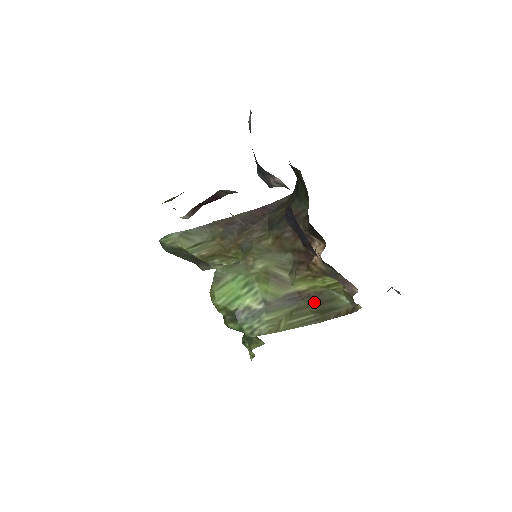
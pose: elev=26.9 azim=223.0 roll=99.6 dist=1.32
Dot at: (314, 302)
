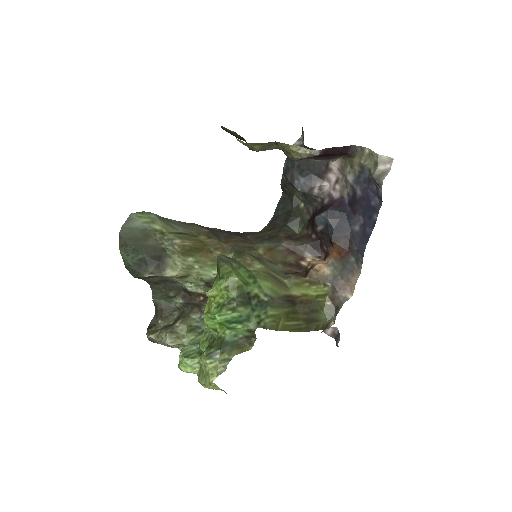
Dot at: (304, 309)
